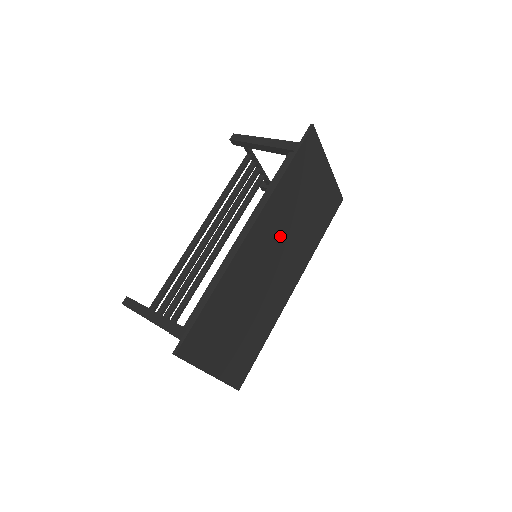
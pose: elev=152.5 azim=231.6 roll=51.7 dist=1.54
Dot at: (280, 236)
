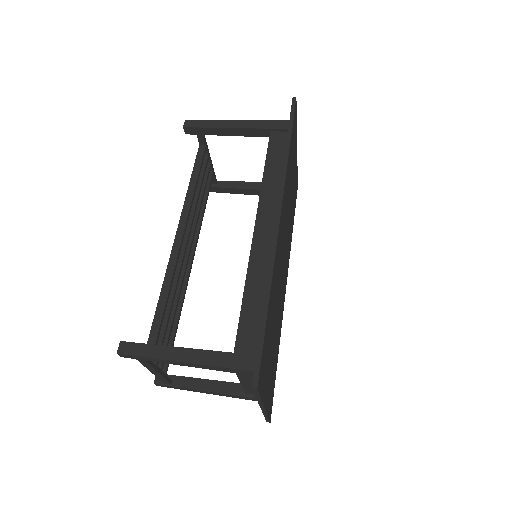
Dot at: (285, 226)
